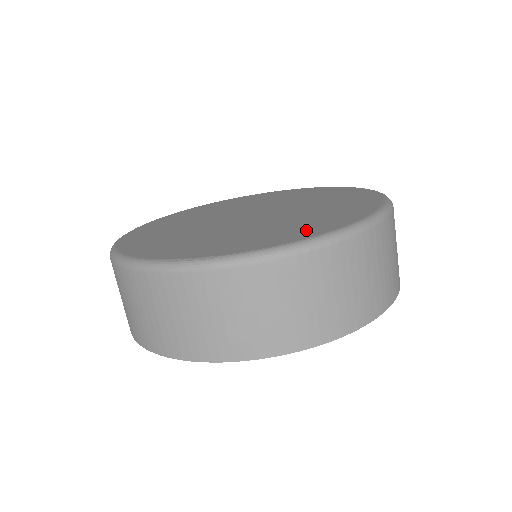
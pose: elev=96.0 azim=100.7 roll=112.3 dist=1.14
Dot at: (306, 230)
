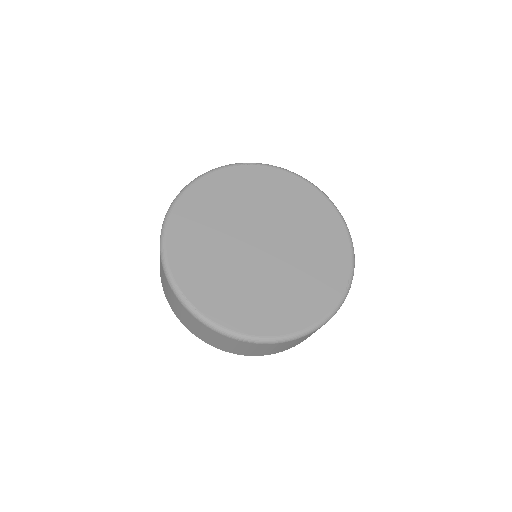
Dot at: (255, 320)
